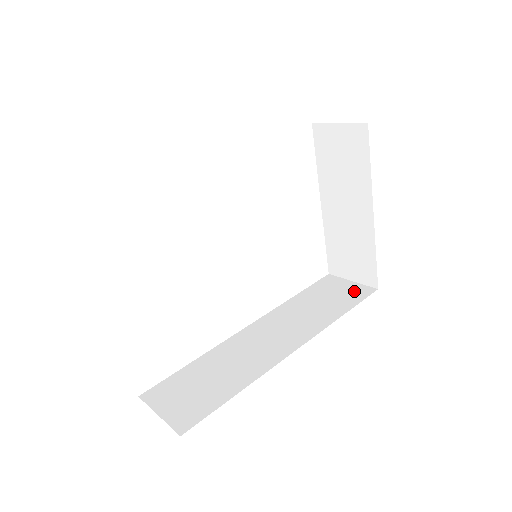
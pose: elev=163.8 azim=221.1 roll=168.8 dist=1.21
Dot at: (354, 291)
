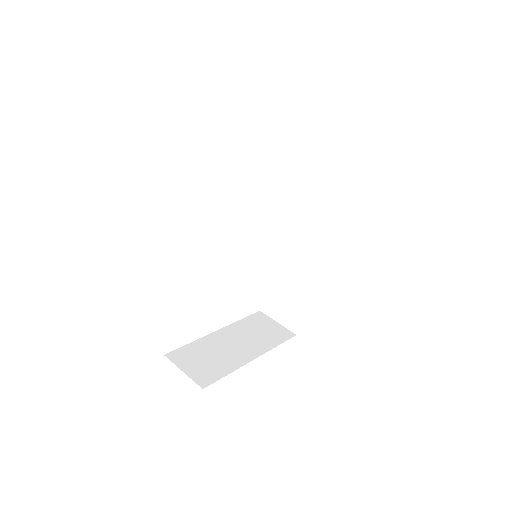
Dot at: (333, 163)
